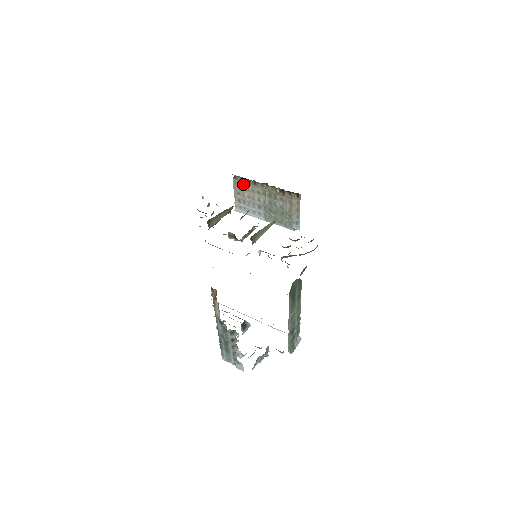
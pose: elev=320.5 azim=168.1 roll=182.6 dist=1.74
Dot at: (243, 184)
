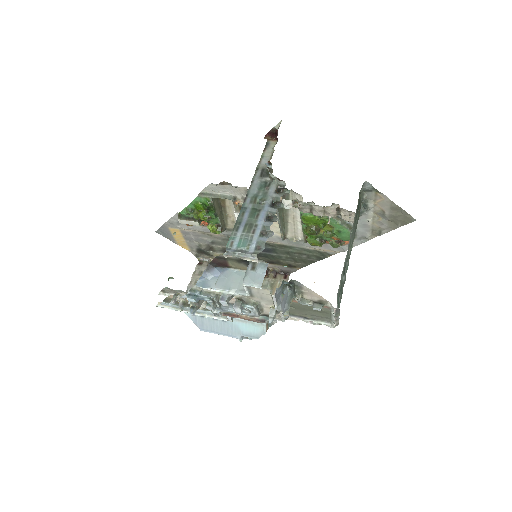
Dot at: occluded
